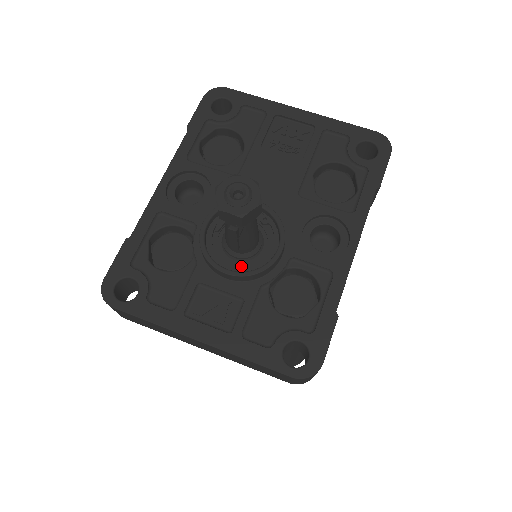
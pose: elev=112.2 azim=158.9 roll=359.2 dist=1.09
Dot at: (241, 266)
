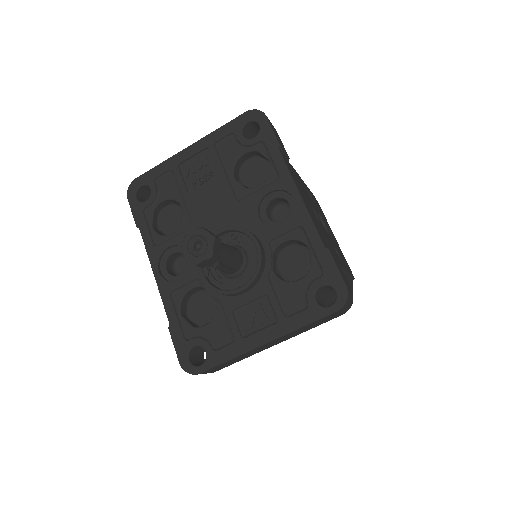
Dot at: (246, 277)
